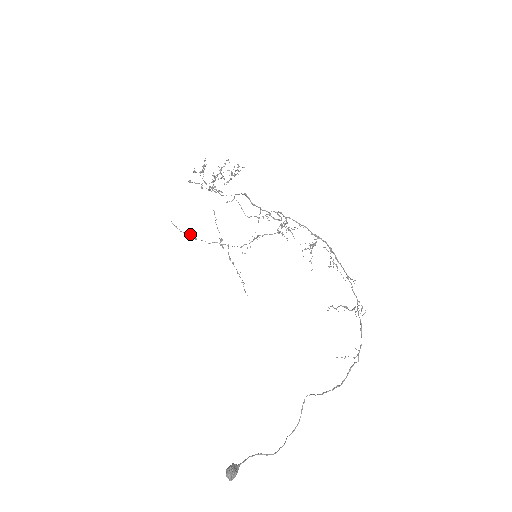
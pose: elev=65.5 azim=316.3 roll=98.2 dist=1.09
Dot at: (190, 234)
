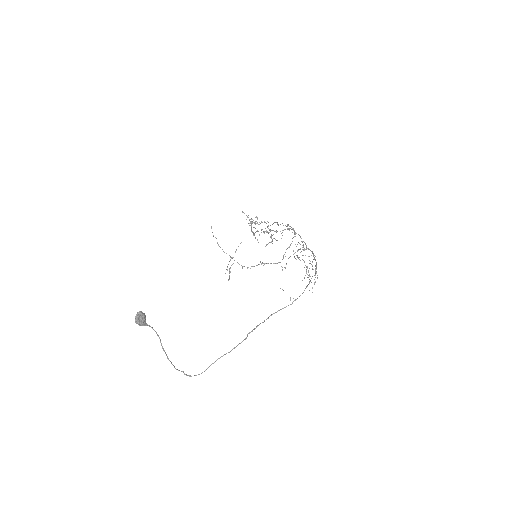
Dot at: occluded
